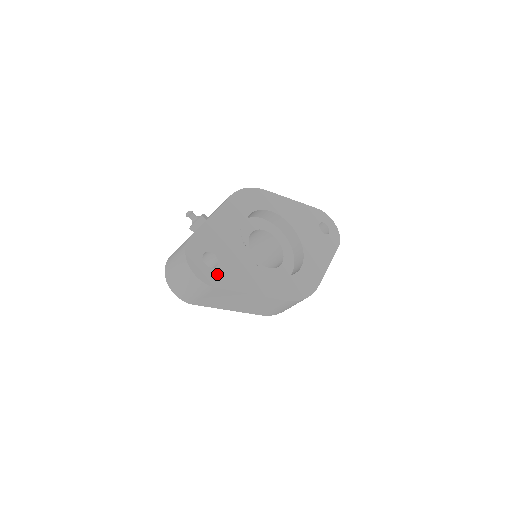
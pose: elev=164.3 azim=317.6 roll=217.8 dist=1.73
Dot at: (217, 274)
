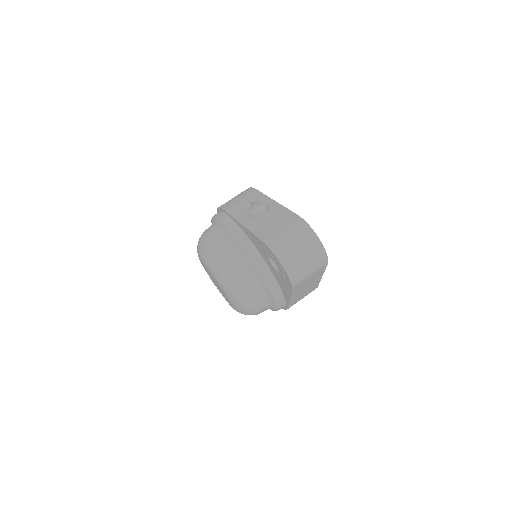
Dot at: occluded
